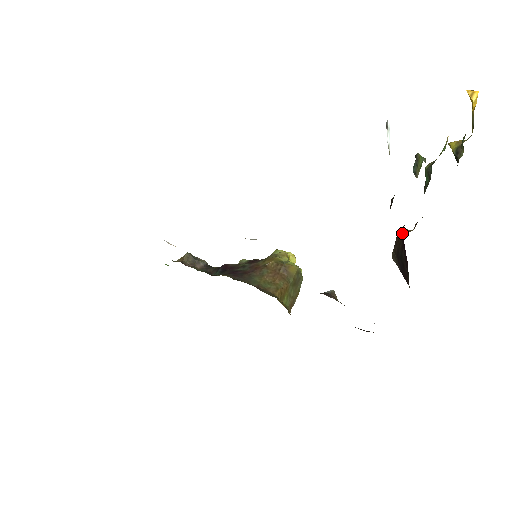
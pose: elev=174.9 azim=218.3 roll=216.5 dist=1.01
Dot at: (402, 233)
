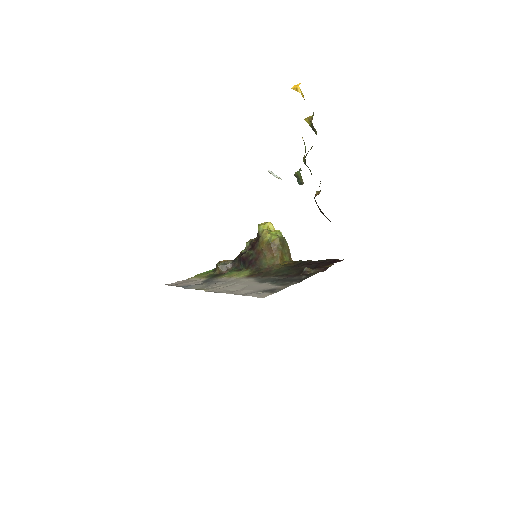
Dot at: occluded
